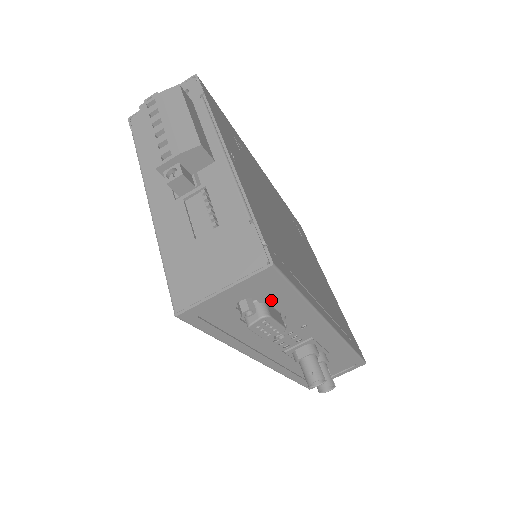
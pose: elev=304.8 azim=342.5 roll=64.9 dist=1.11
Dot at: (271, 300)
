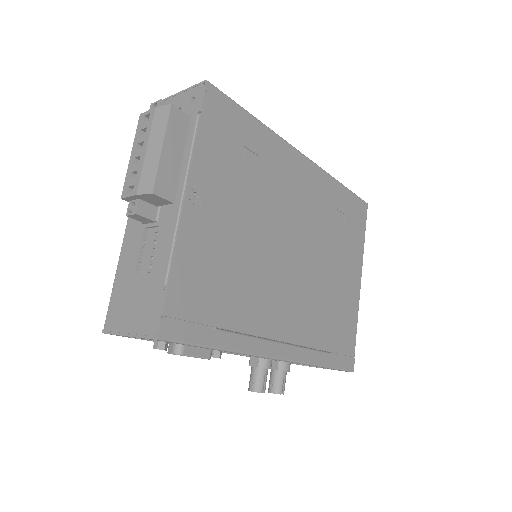
Dot at: occluded
